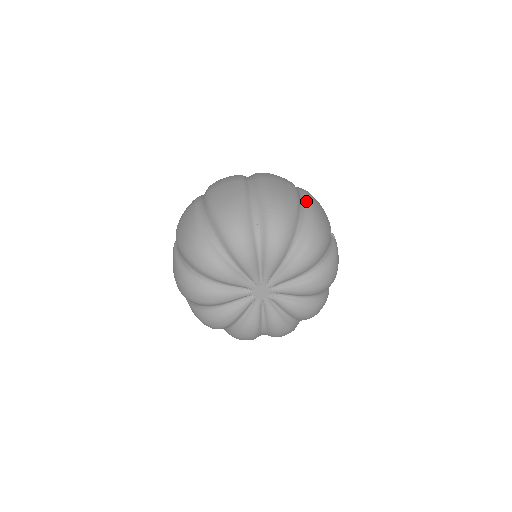
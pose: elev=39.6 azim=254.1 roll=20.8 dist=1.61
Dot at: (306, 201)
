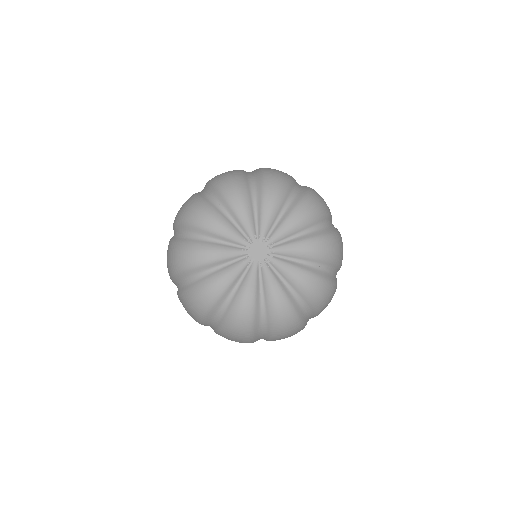
Dot at: occluded
